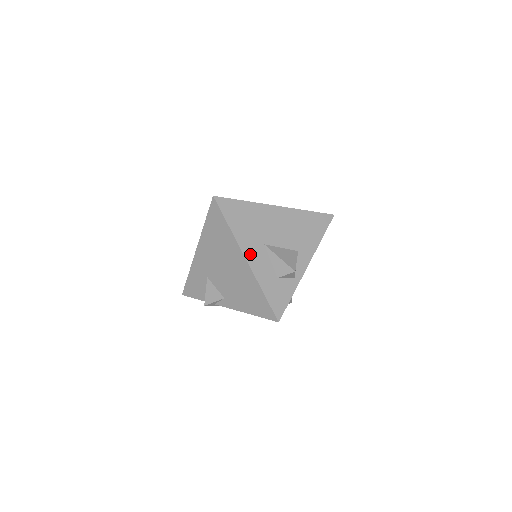
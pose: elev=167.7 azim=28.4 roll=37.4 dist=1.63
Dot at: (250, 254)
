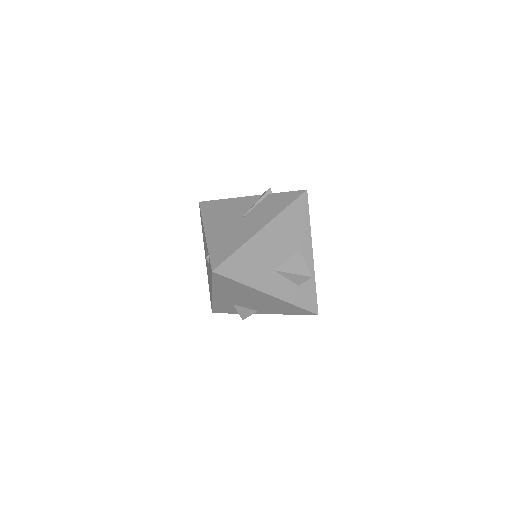
Dot at: (269, 288)
